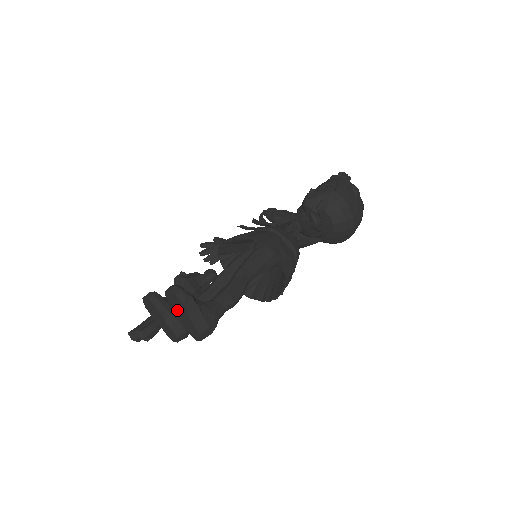
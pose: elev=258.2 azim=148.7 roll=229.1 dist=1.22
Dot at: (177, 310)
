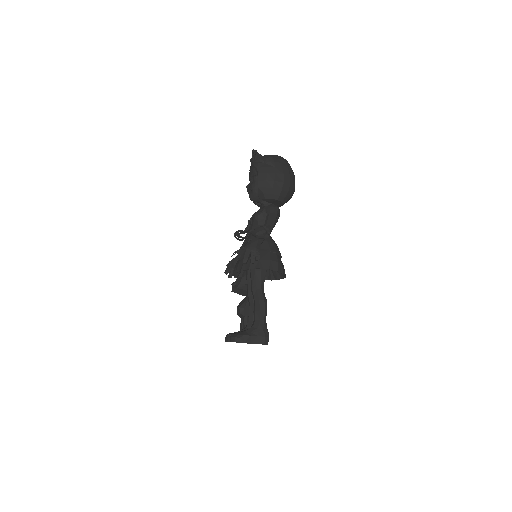
Dot at: occluded
